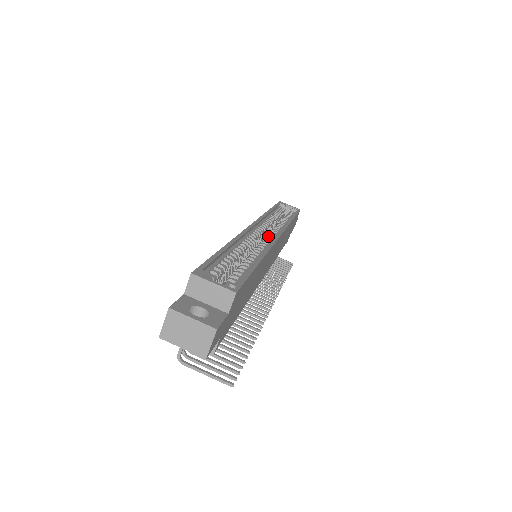
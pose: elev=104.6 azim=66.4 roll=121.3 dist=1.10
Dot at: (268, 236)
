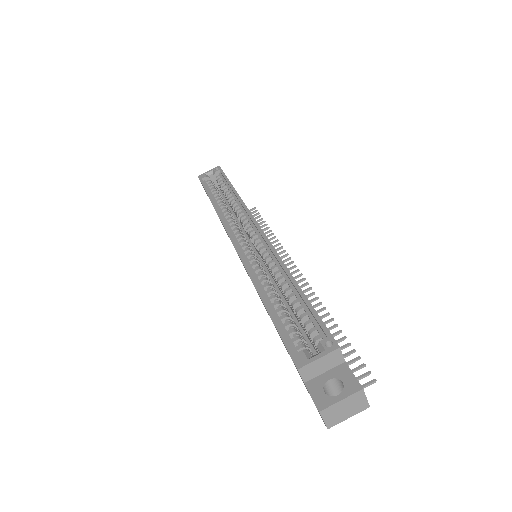
Dot at: (253, 237)
